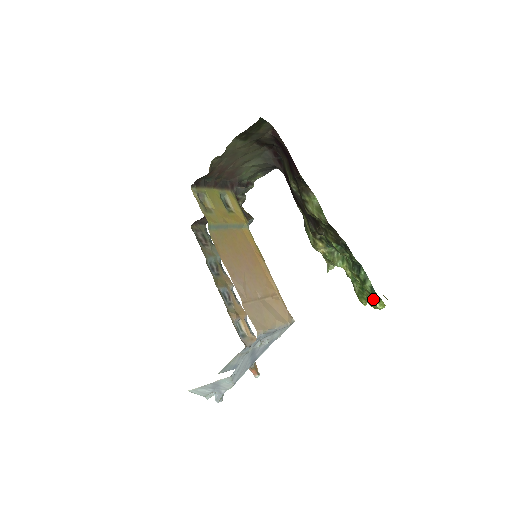
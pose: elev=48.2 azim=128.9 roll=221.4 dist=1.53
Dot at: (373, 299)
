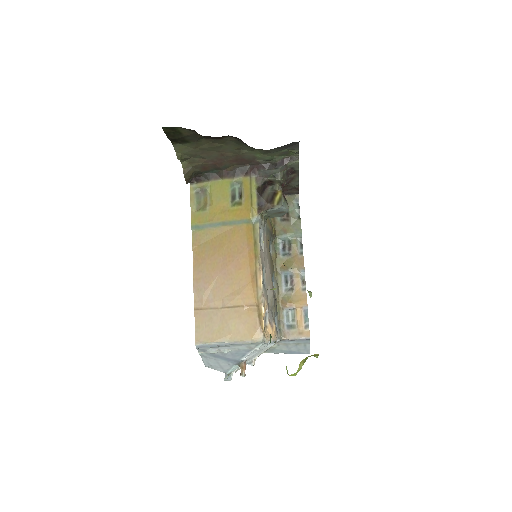
Dot at: occluded
